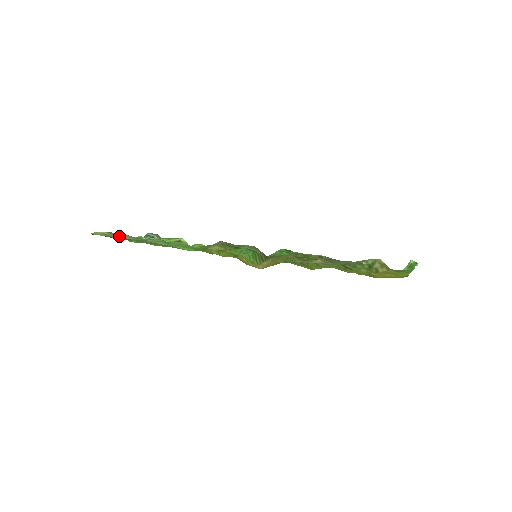
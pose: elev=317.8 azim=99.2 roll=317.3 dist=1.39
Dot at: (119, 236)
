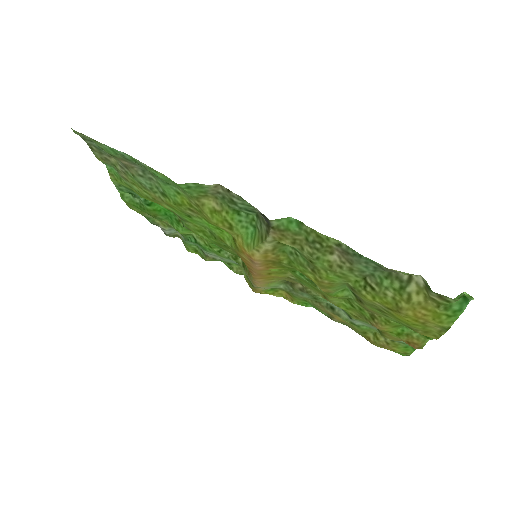
Dot at: occluded
